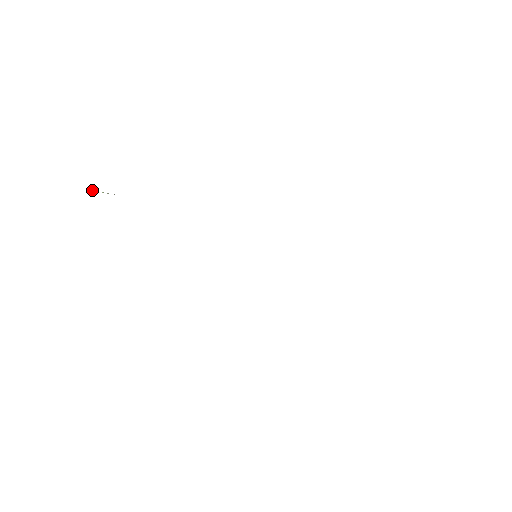
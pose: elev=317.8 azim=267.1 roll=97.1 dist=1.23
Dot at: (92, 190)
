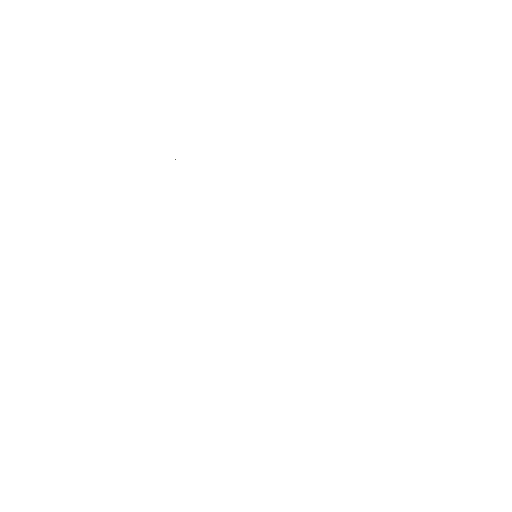
Dot at: occluded
